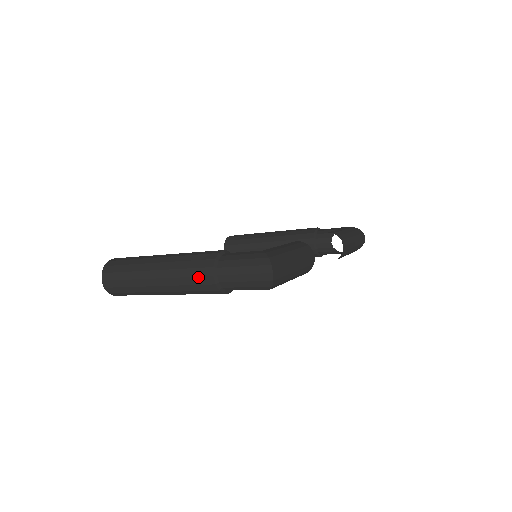
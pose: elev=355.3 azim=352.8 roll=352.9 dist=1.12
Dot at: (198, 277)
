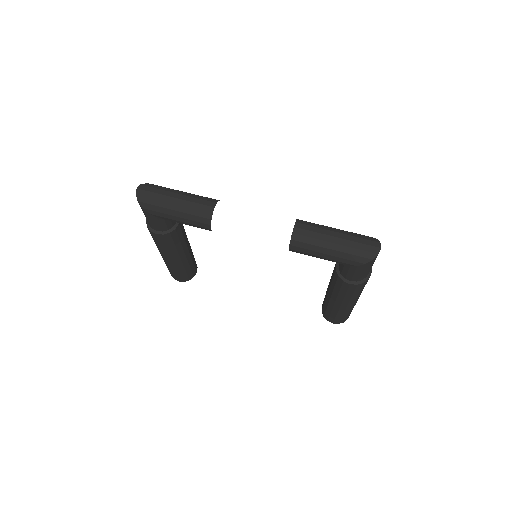
Dot at: occluded
